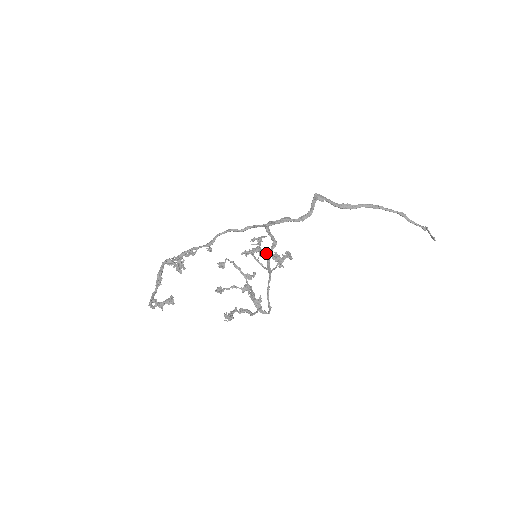
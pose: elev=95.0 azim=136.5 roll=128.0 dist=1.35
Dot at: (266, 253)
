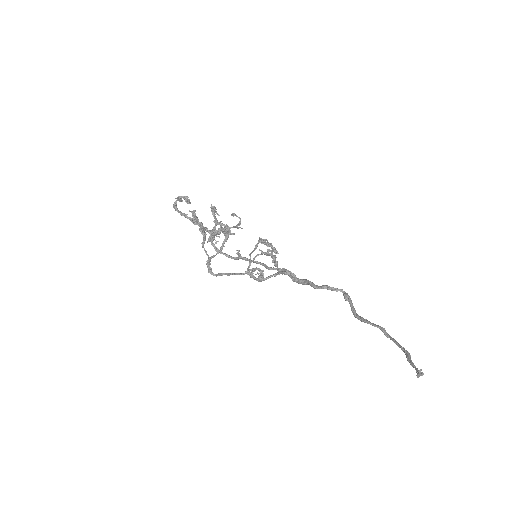
Dot at: occluded
